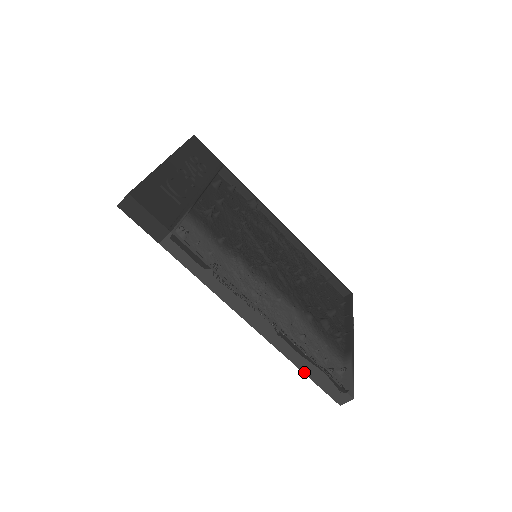
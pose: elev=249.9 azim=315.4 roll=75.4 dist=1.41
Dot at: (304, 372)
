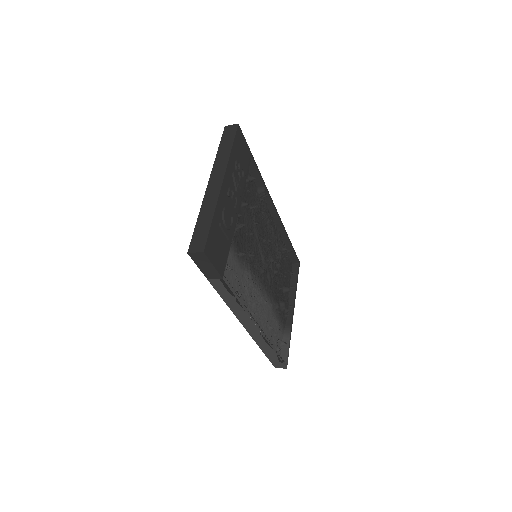
Dot at: (264, 353)
